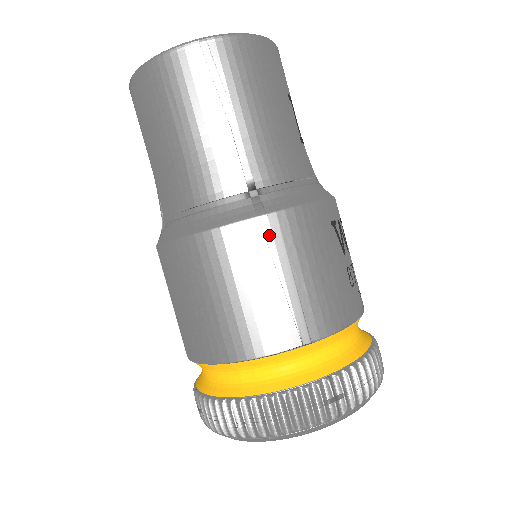
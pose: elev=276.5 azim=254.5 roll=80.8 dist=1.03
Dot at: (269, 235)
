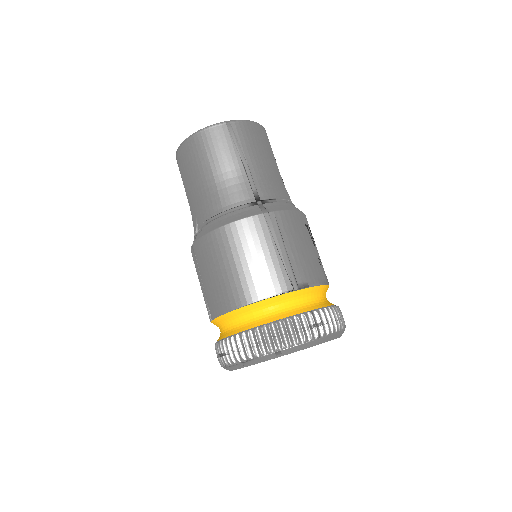
Dot at: (270, 224)
